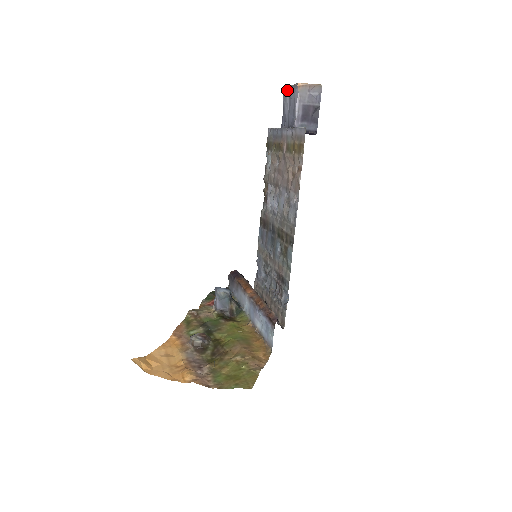
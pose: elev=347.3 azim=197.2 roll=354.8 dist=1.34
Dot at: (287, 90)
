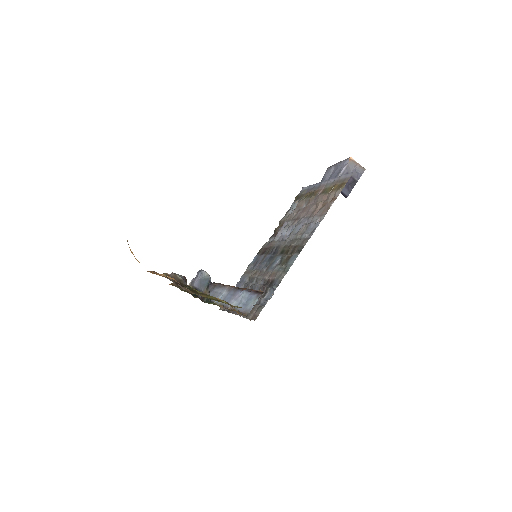
Dot at: (334, 166)
